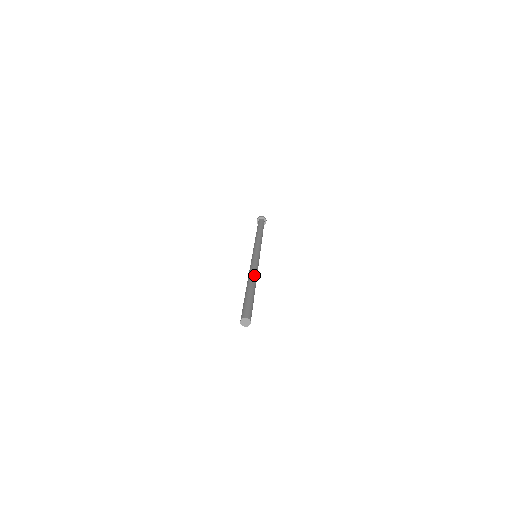
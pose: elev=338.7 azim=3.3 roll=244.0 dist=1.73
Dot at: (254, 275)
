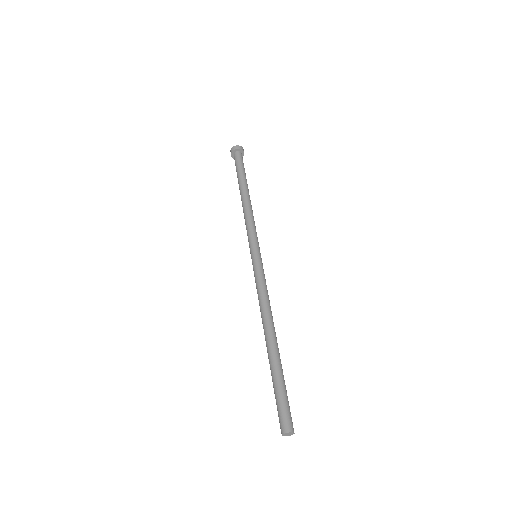
Dot at: (268, 317)
